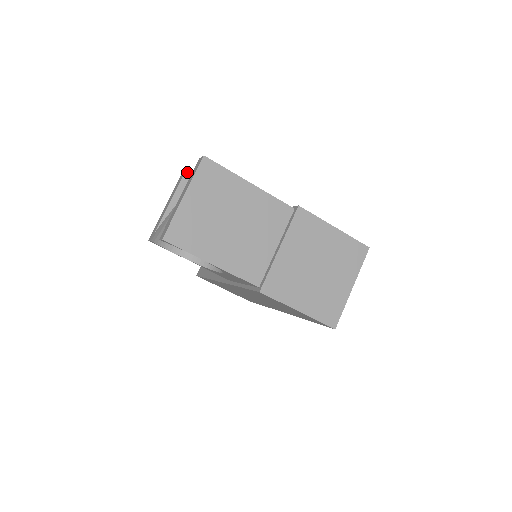
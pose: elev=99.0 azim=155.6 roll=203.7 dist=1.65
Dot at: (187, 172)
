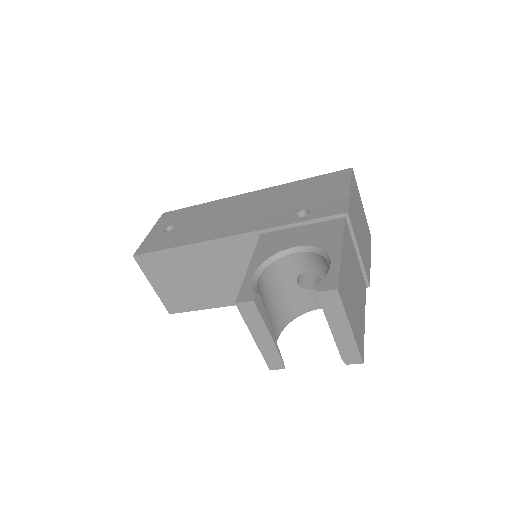
Dot at: (256, 302)
